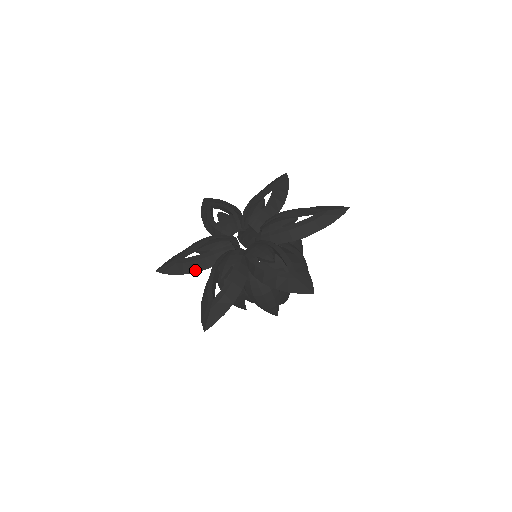
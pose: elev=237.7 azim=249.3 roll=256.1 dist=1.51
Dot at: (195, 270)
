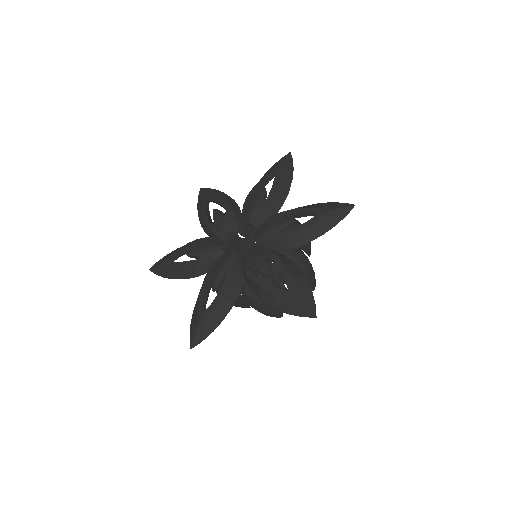
Dot at: (231, 303)
